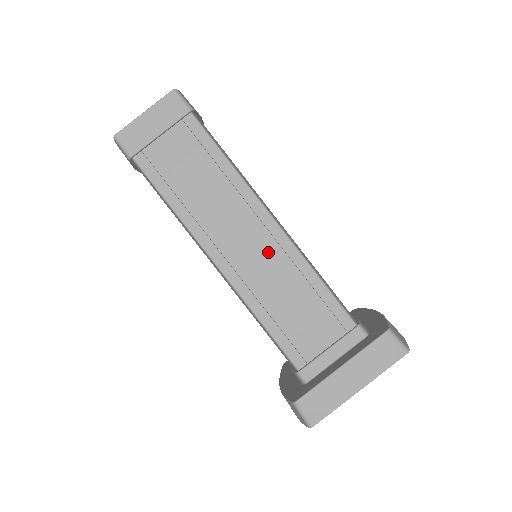
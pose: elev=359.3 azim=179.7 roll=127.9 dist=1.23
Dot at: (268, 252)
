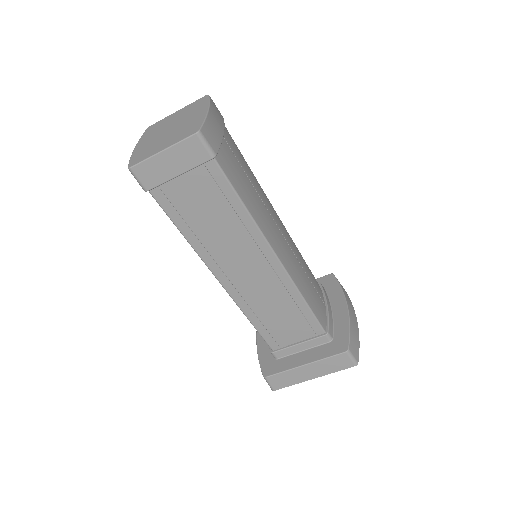
Dot at: (267, 280)
